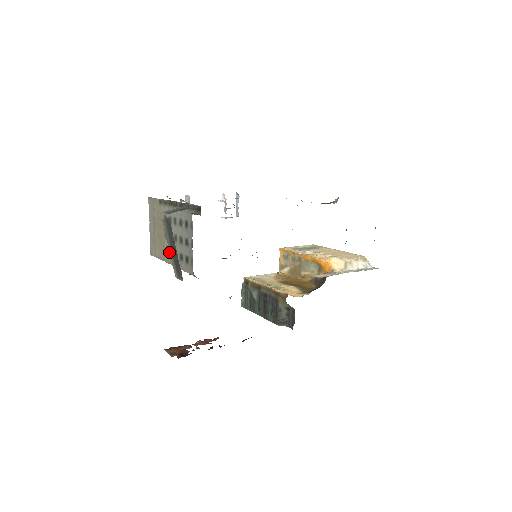
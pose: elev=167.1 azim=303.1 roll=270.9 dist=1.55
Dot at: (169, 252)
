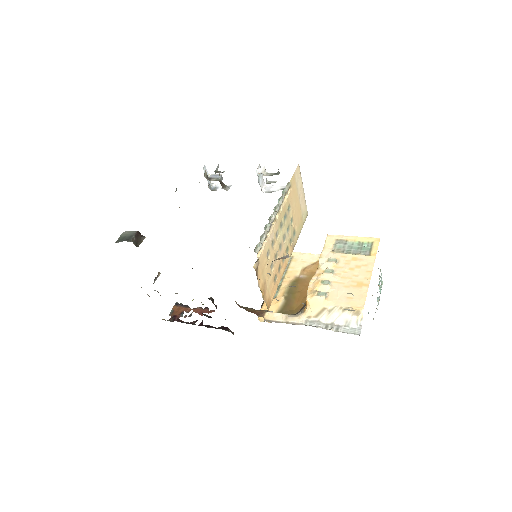
Dot at: occluded
